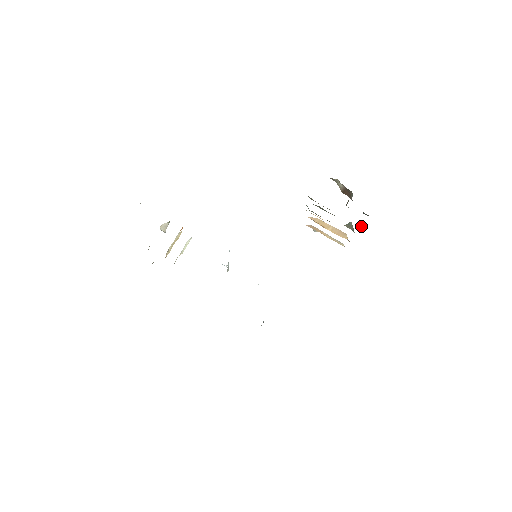
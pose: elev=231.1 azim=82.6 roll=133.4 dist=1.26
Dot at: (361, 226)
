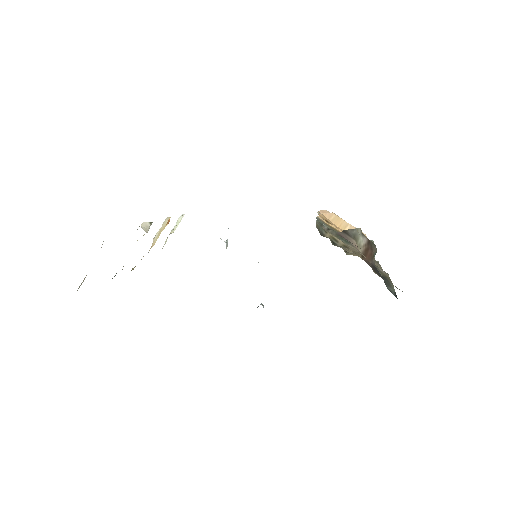
Dot at: occluded
